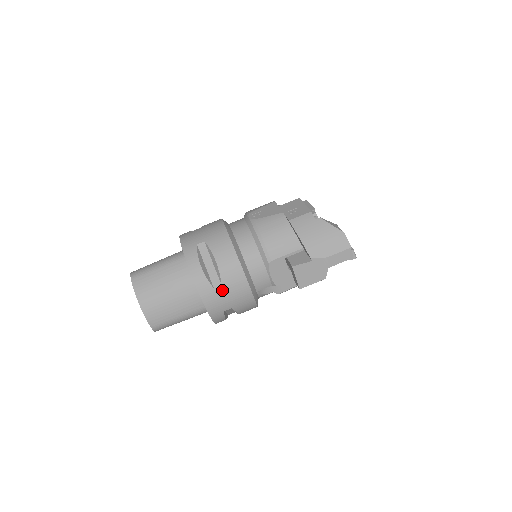
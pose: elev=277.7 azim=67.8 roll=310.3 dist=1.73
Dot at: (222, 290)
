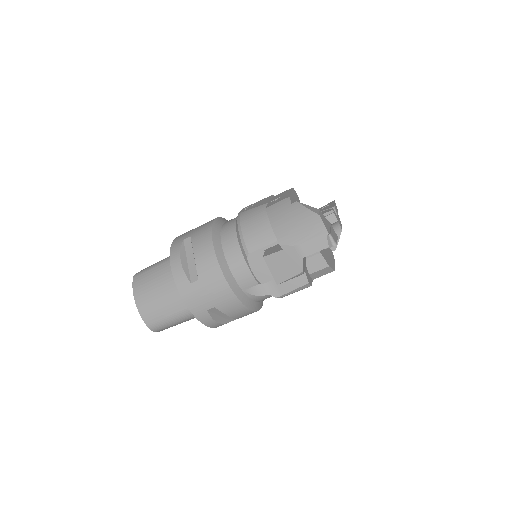
Dot at: (199, 285)
